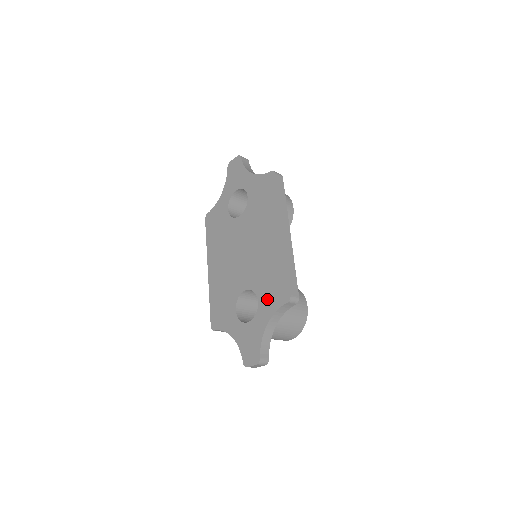
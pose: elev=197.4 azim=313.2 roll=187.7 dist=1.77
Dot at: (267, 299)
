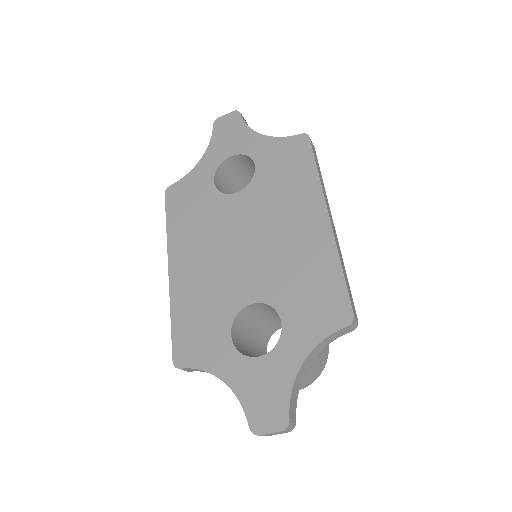
Dot at: (302, 319)
